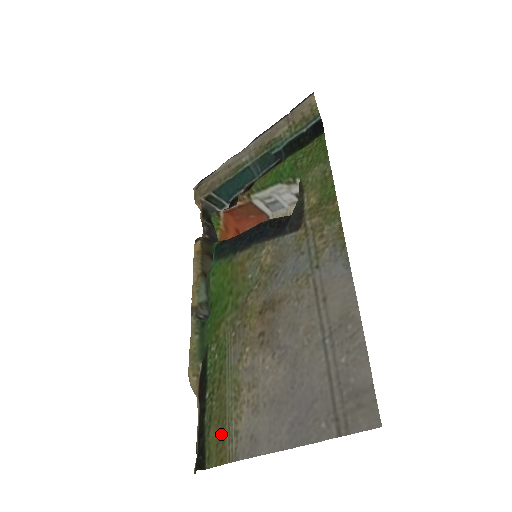
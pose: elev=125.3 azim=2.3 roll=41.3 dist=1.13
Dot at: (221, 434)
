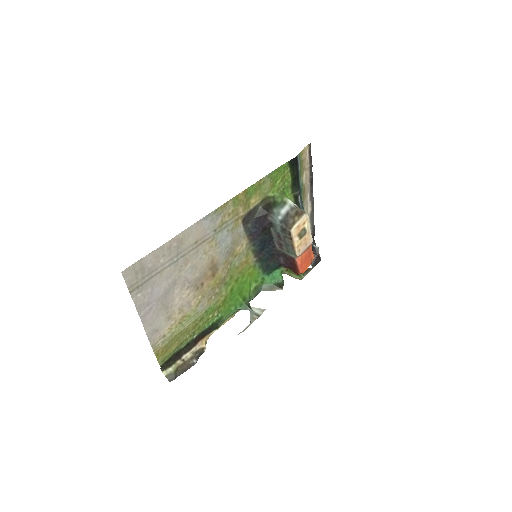
Dot at: (169, 344)
